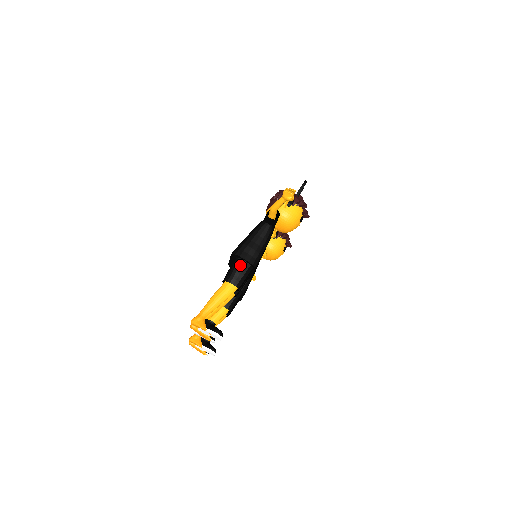
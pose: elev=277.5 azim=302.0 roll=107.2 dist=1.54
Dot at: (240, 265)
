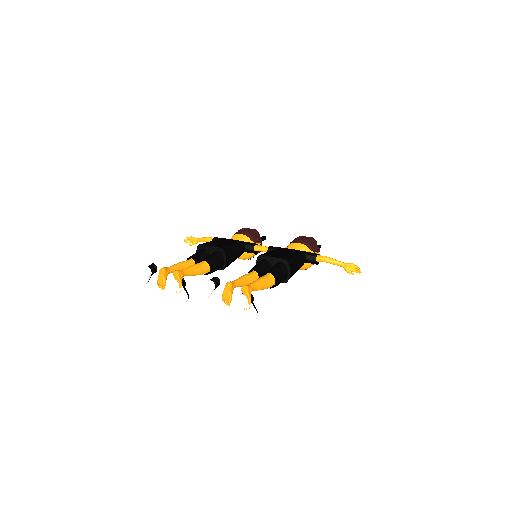
Dot at: (285, 273)
